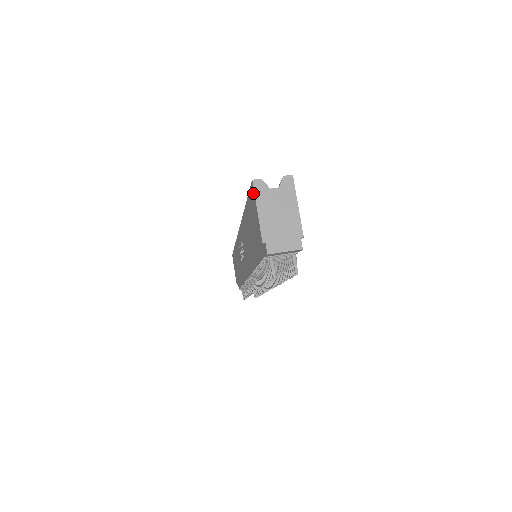
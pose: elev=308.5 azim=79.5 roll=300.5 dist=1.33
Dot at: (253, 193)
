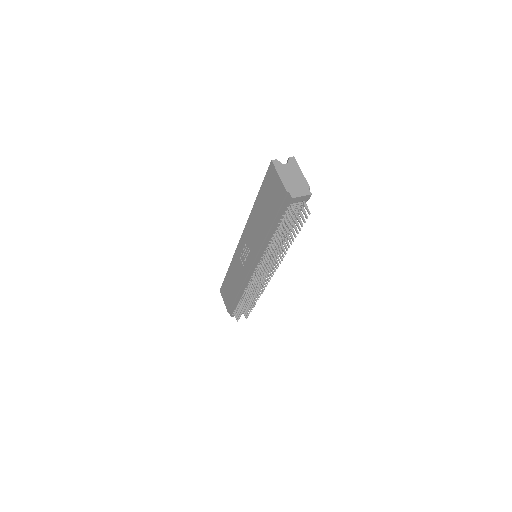
Dot at: (273, 169)
